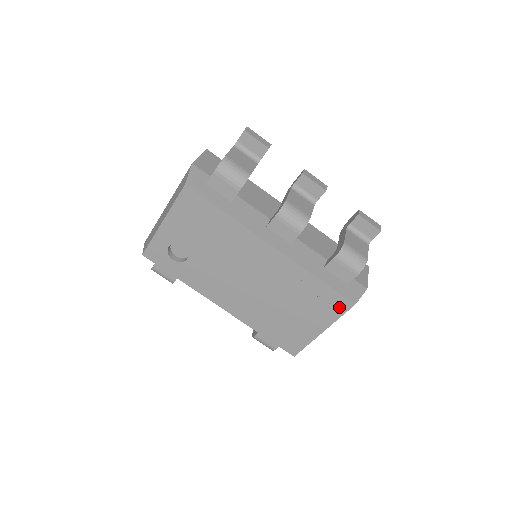
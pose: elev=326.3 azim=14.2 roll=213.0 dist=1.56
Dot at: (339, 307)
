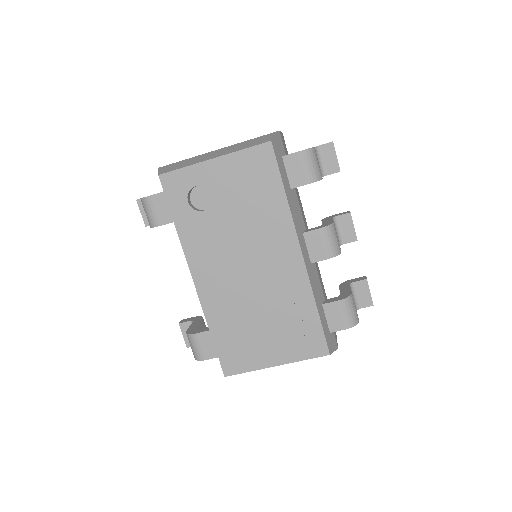
Dot at: (313, 349)
